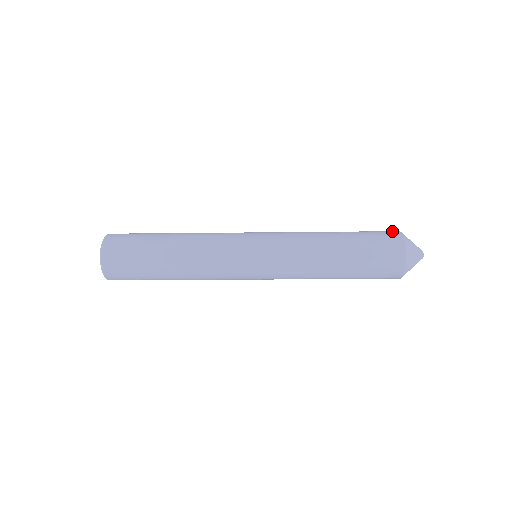
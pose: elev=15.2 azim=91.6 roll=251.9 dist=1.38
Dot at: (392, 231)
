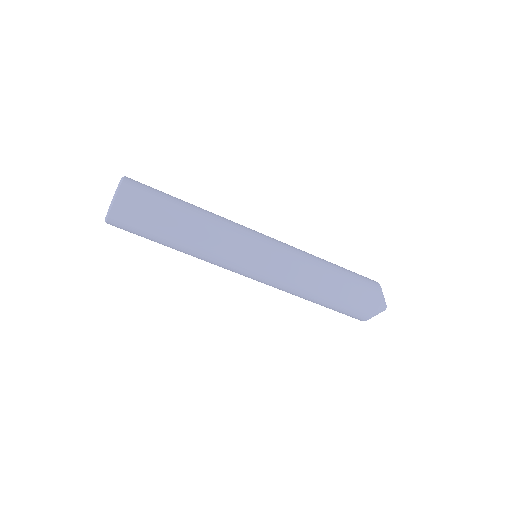
Dot at: occluded
